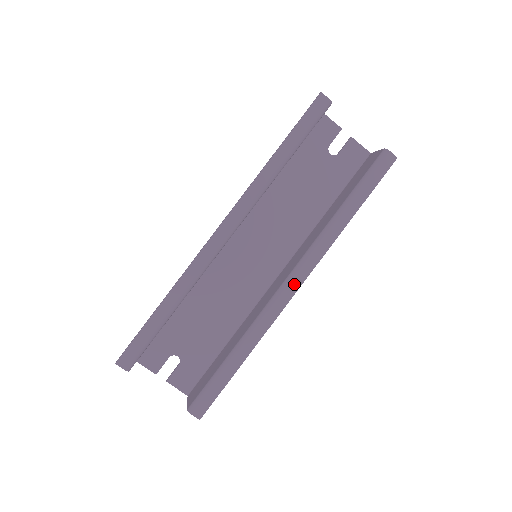
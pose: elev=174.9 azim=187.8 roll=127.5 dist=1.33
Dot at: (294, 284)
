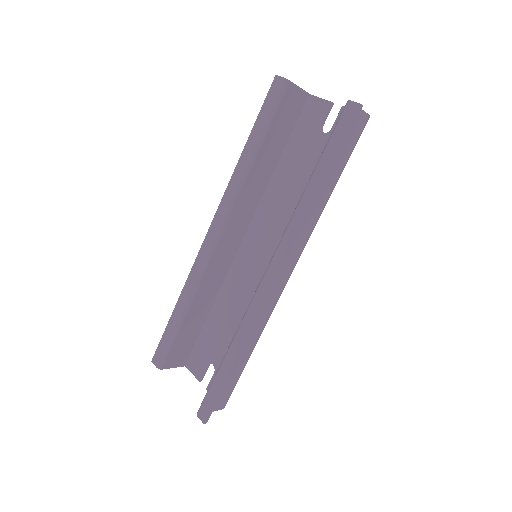
Dot at: (269, 276)
